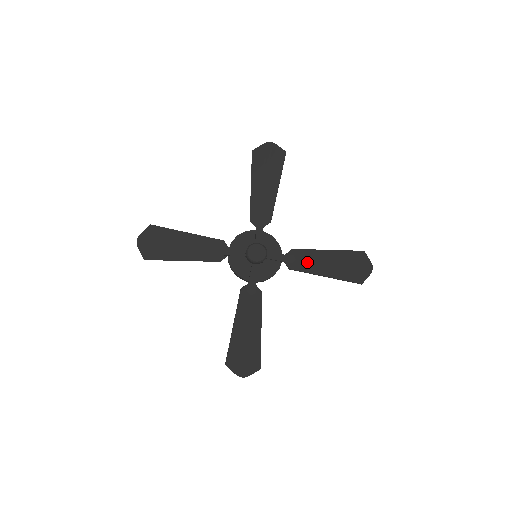
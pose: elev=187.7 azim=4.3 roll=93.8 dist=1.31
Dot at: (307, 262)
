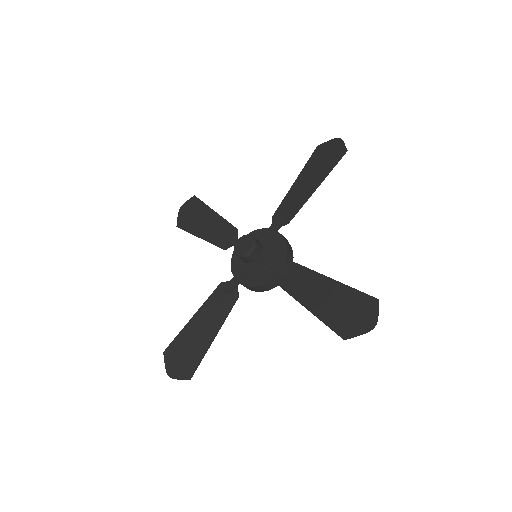
Dot at: (298, 282)
